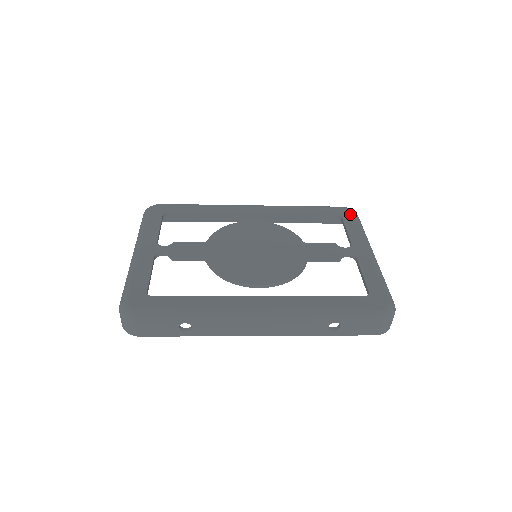
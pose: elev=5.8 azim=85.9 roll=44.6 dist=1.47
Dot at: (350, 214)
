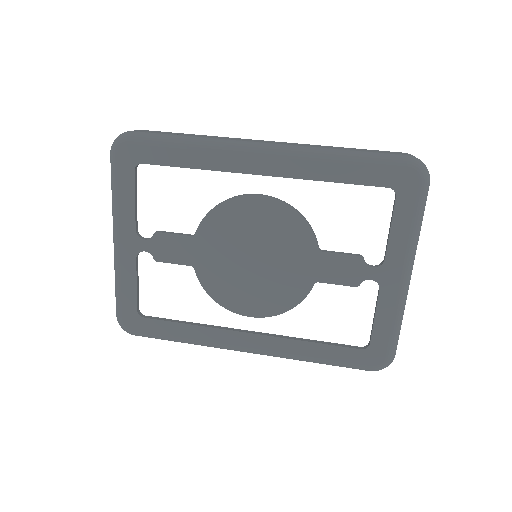
Dot at: (413, 189)
